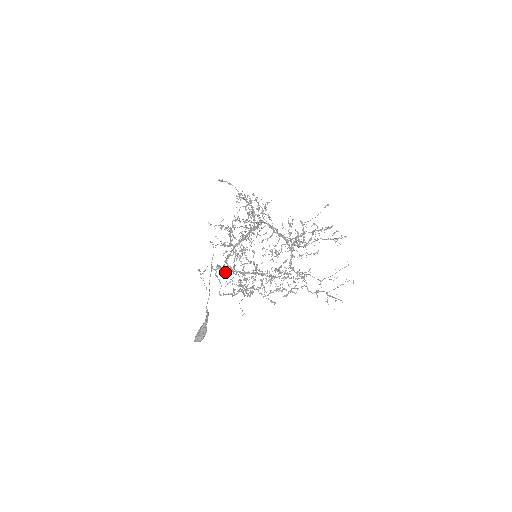
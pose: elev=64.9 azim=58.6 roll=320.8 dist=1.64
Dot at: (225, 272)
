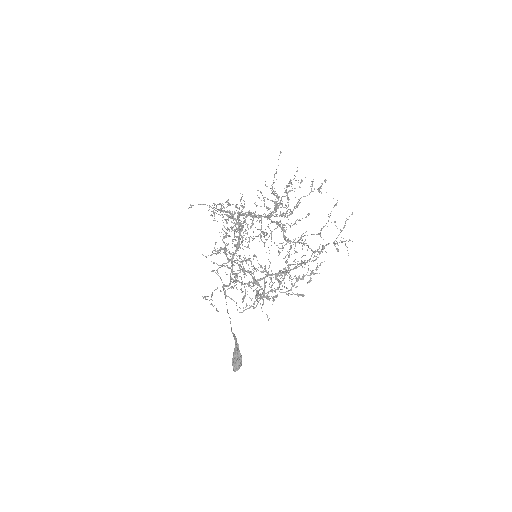
Dot at: occluded
